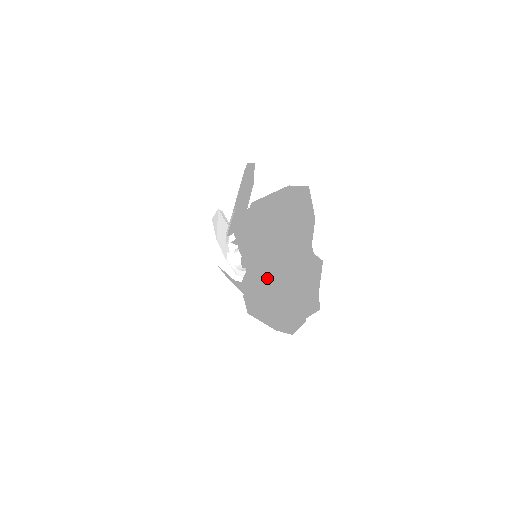
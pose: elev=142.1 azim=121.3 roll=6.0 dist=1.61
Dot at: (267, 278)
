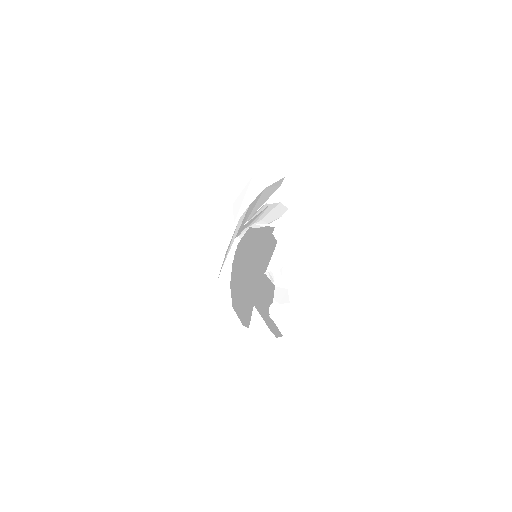
Dot at: occluded
